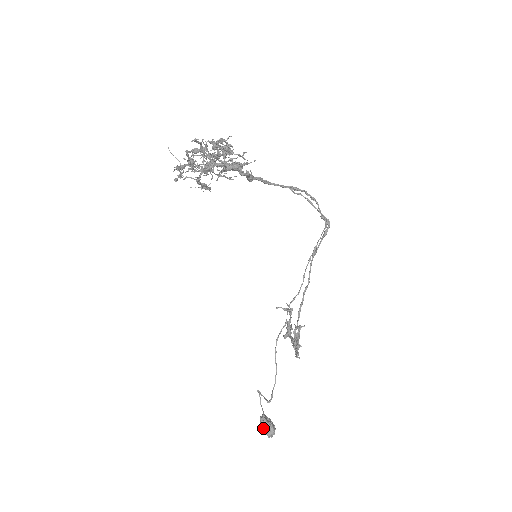
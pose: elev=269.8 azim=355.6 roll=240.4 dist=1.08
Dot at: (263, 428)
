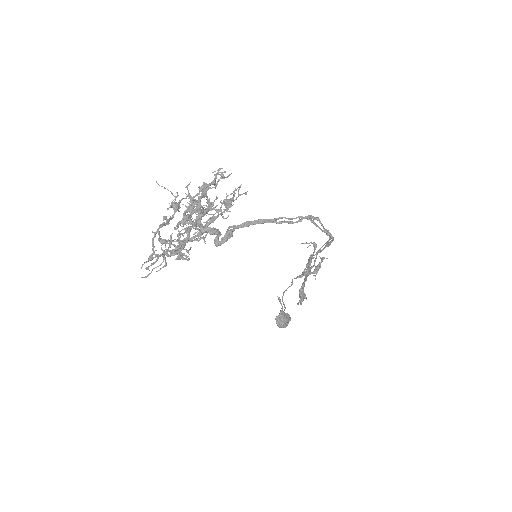
Dot at: (277, 324)
